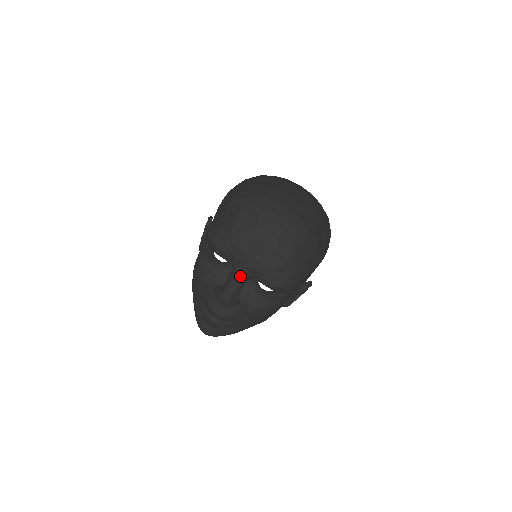
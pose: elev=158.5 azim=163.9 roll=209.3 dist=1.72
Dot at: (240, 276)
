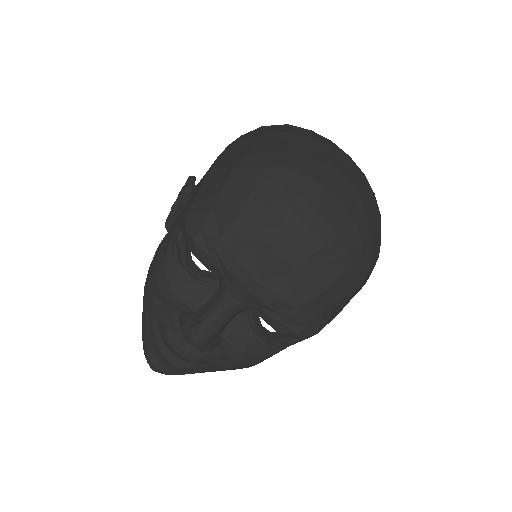
Dot at: (231, 305)
